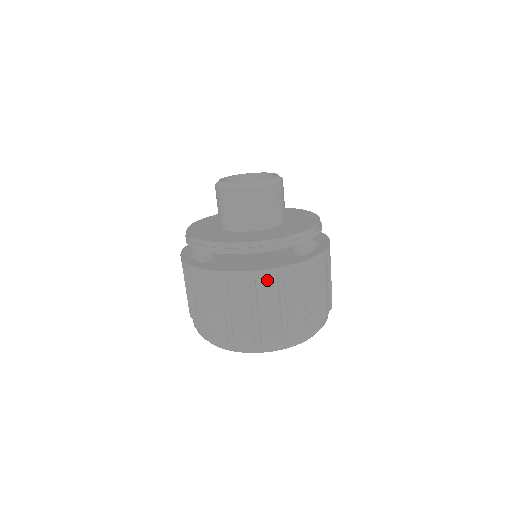
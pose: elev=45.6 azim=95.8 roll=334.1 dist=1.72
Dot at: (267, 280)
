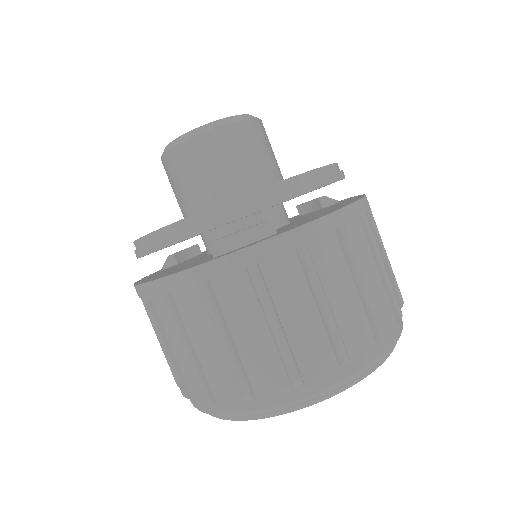
Dot at: (158, 300)
